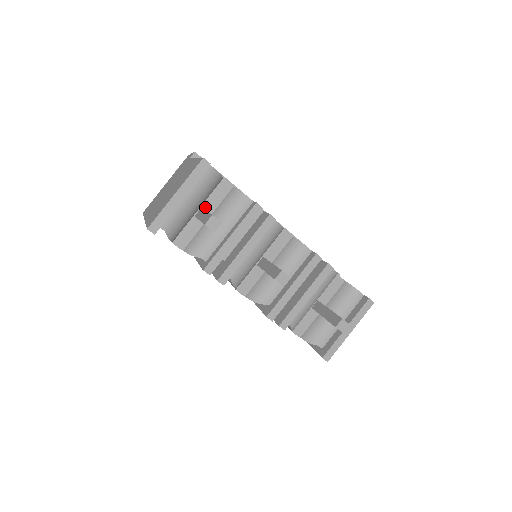
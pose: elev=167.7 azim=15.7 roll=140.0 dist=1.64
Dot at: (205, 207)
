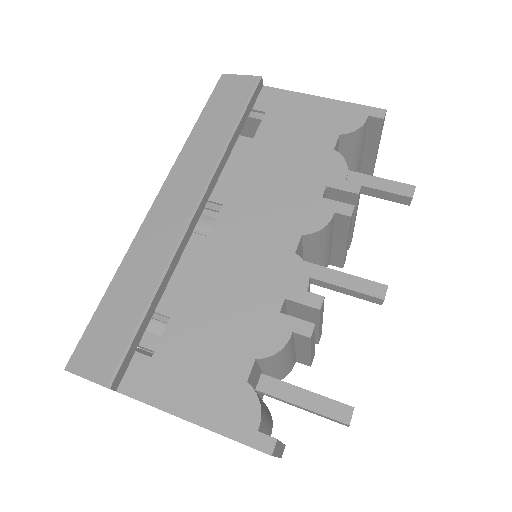
Dot at: (256, 385)
